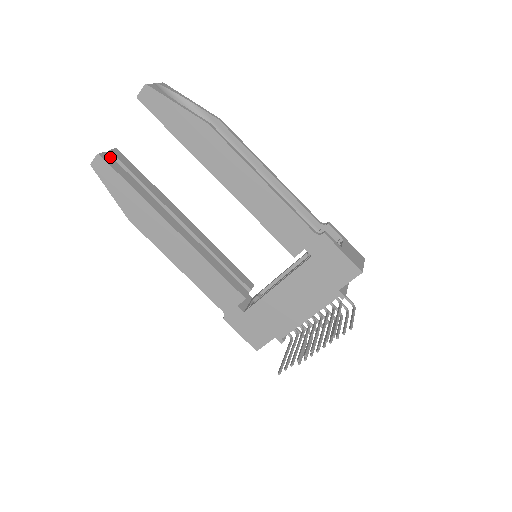
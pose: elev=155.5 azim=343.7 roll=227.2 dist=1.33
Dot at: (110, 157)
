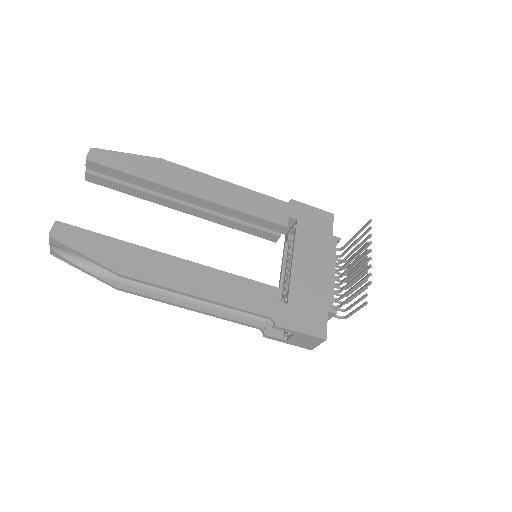
Dot at: occluded
